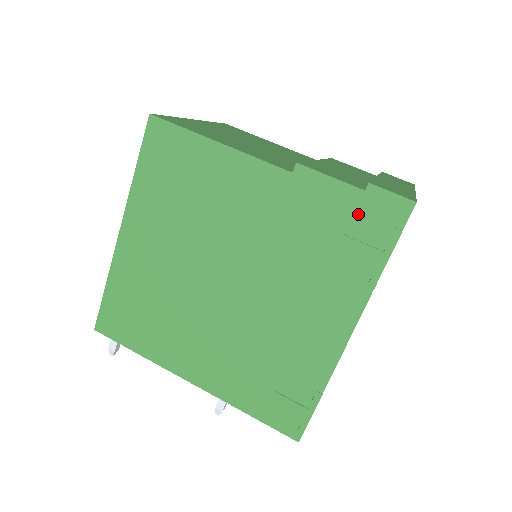
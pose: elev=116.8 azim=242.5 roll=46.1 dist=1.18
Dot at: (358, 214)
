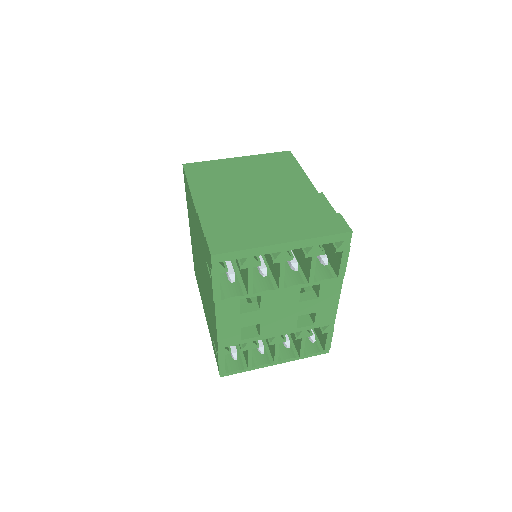
Dot at: (206, 252)
